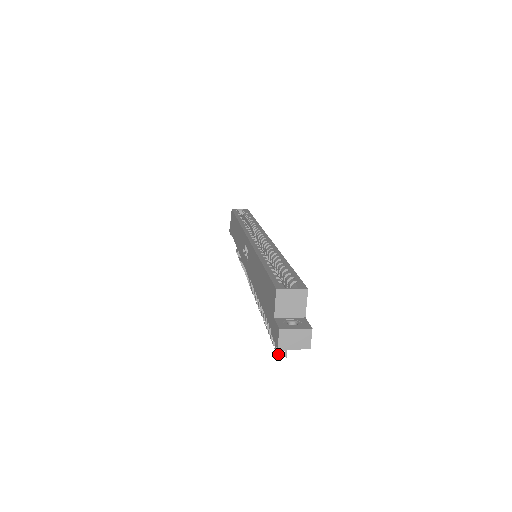
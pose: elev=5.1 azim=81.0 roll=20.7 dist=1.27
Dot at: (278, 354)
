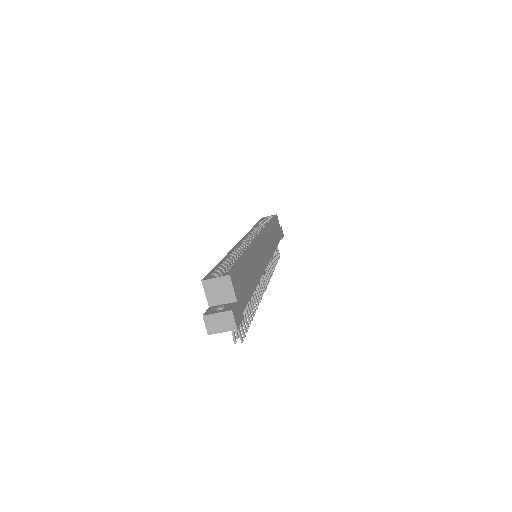
Dot at: (234, 341)
